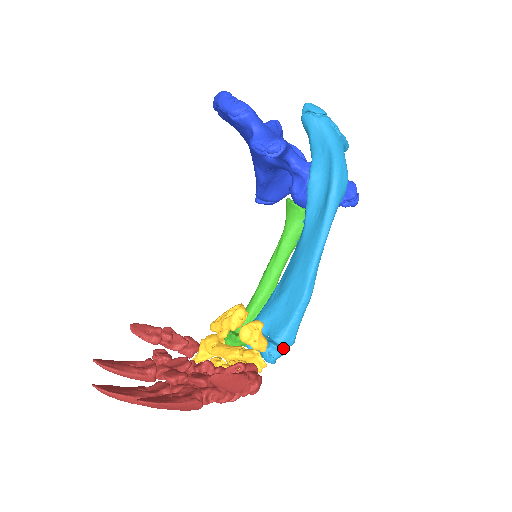
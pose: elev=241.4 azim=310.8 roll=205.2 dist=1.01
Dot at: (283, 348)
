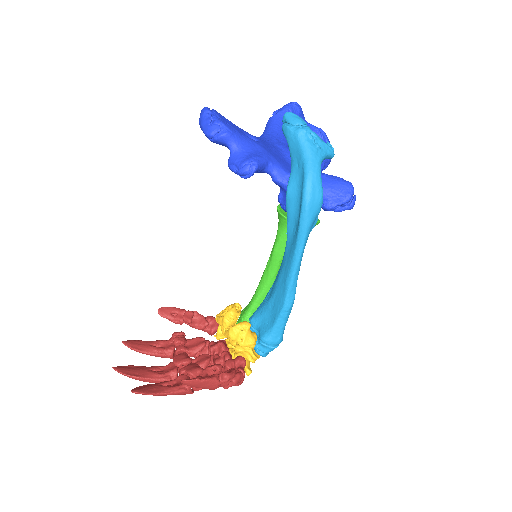
Dot at: (271, 346)
